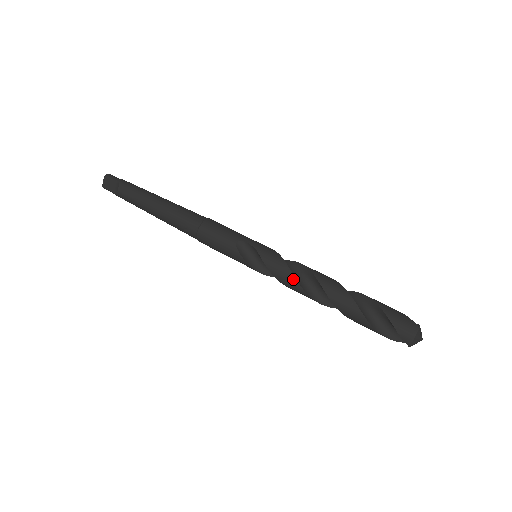
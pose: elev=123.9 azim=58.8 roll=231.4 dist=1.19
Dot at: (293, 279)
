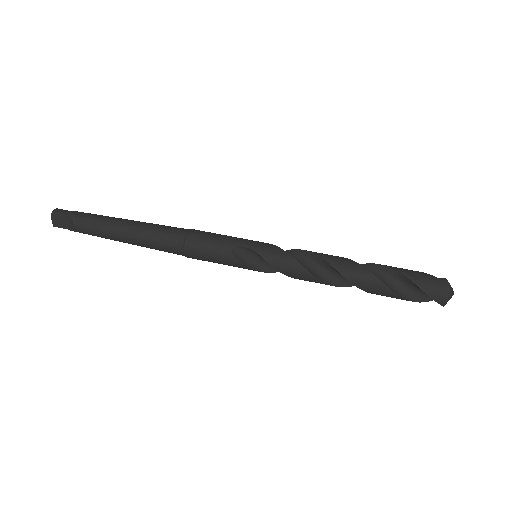
Dot at: (306, 272)
